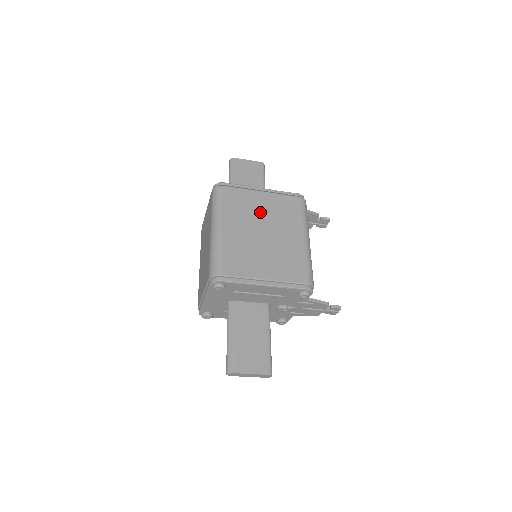
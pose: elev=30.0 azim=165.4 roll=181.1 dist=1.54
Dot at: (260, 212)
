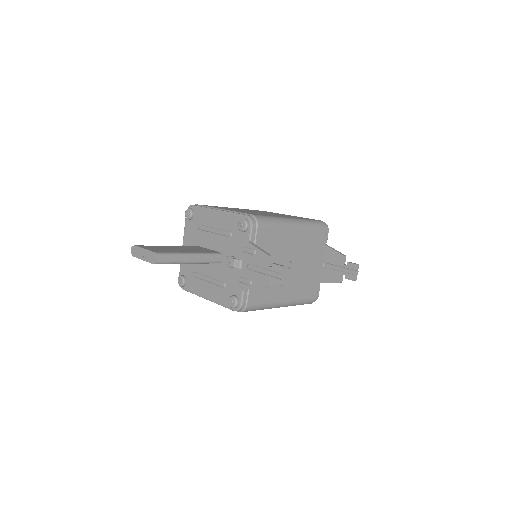
Dot at: occluded
